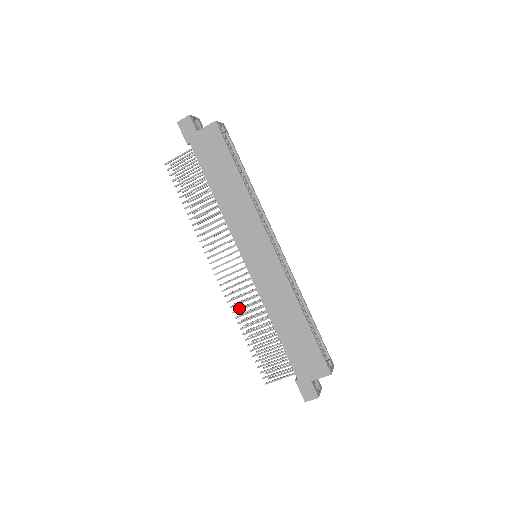
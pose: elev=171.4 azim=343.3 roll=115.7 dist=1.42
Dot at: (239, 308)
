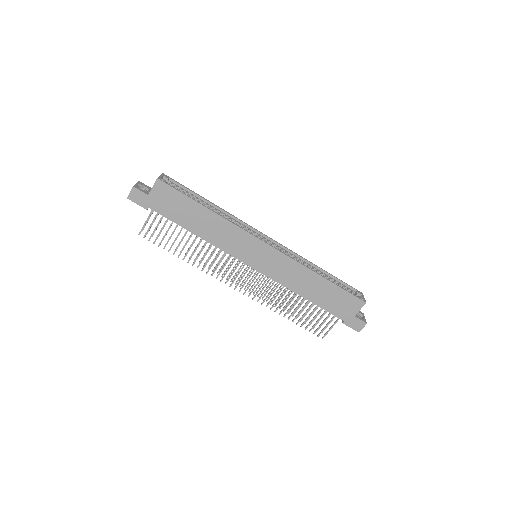
Dot at: (267, 299)
